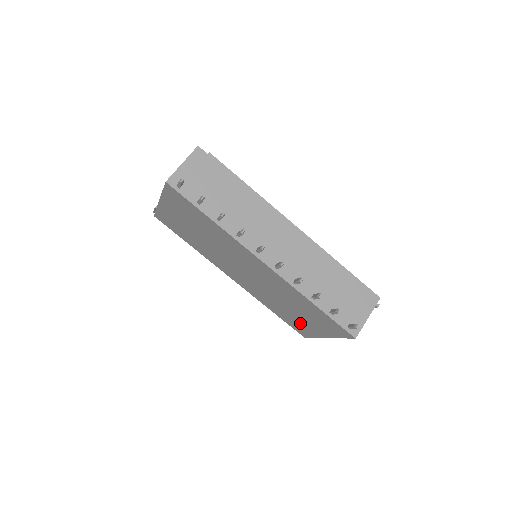
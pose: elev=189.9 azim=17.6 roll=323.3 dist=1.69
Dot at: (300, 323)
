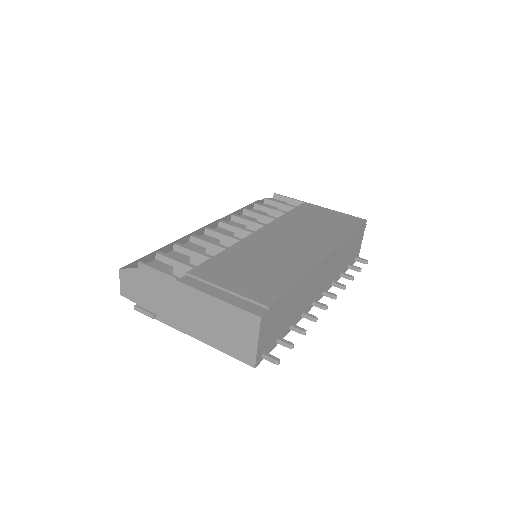
Dot at: occluded
